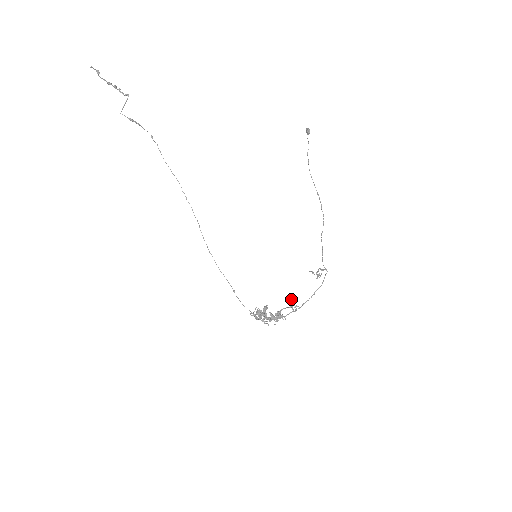
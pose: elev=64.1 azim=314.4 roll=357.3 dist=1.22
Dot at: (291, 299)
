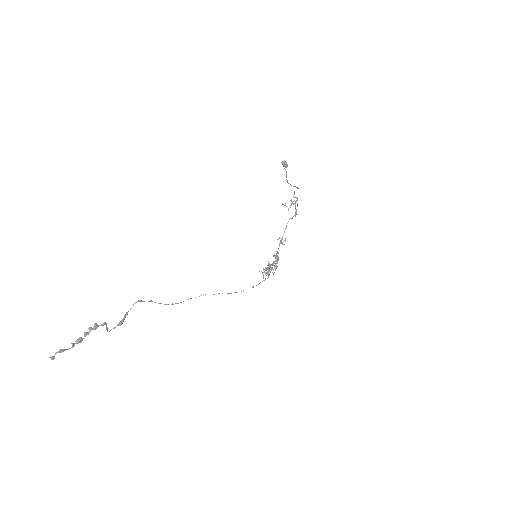
Dot at: (279, 238)
